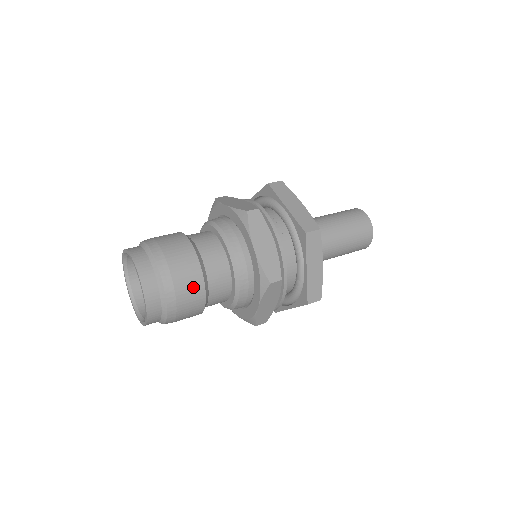
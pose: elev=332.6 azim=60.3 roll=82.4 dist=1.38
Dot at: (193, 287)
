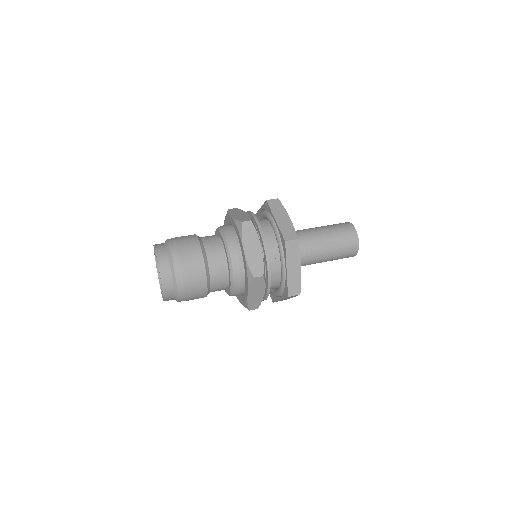
Dot at: (198, 298)
